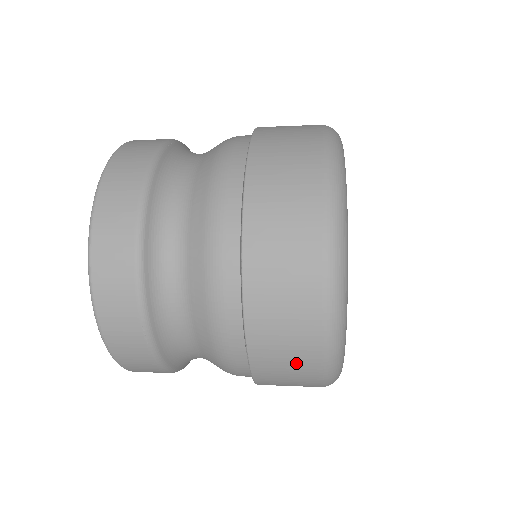
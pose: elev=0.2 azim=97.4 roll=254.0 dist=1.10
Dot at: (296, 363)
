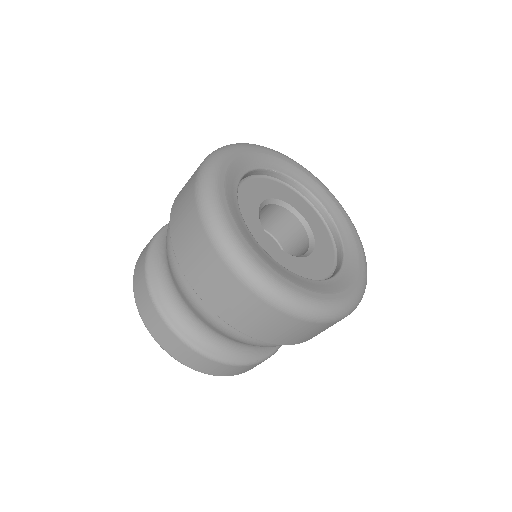
Dot at: (207, 264)
